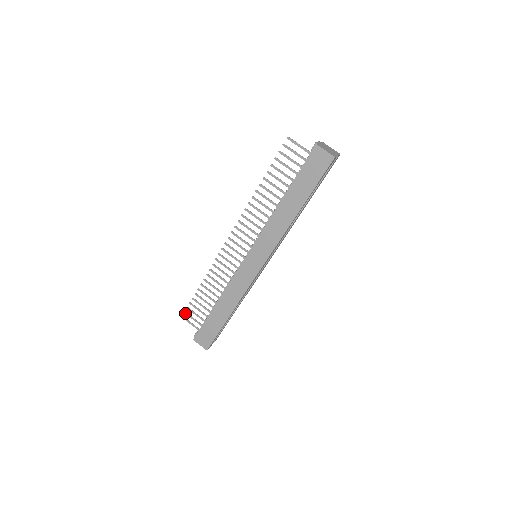
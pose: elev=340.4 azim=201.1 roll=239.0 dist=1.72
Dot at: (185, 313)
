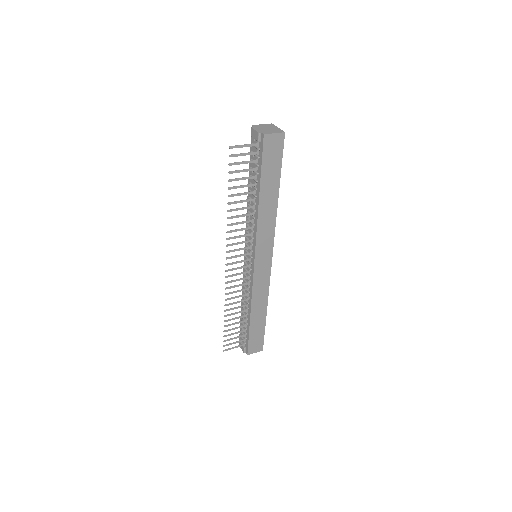
Dot at: occluded
